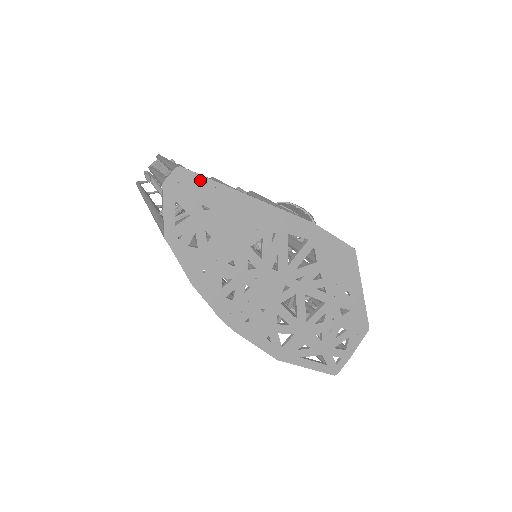
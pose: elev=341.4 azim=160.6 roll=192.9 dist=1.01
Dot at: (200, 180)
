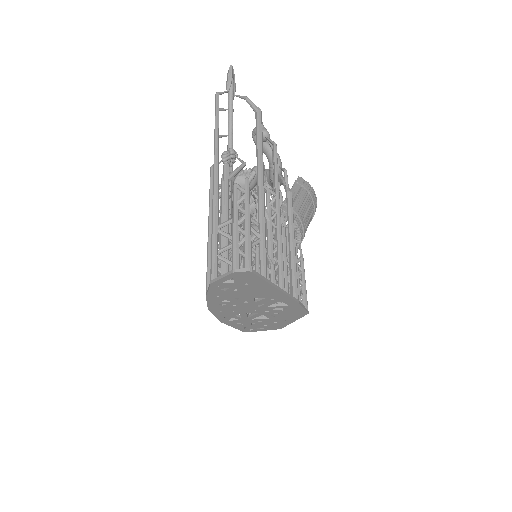
Dot at: (256, 278)
